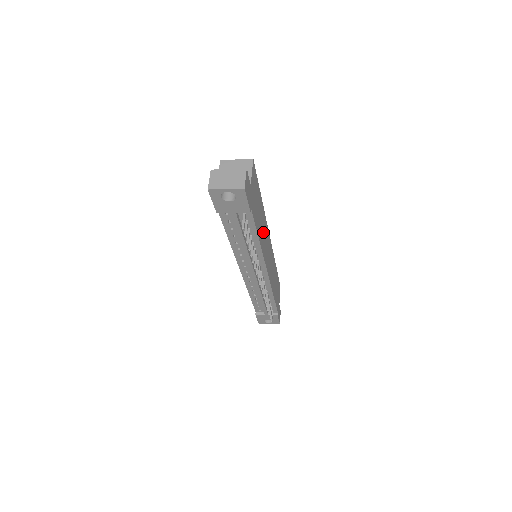
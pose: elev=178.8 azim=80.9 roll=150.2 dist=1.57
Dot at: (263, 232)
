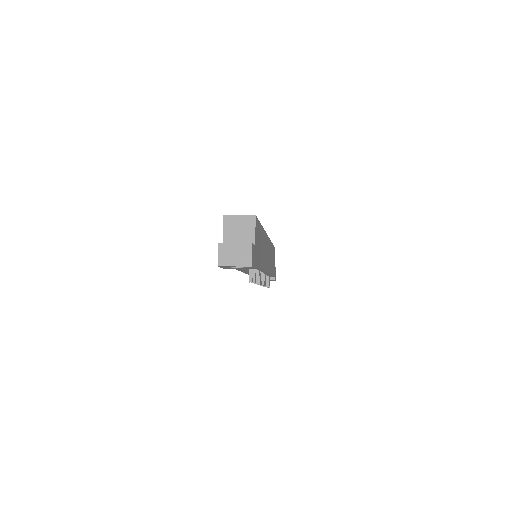
Dot at: (264, 250)
